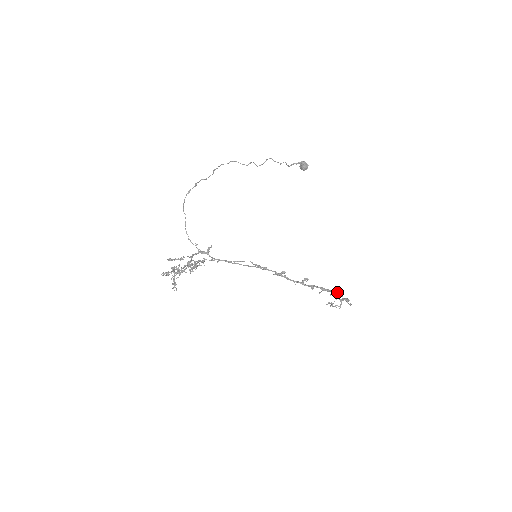
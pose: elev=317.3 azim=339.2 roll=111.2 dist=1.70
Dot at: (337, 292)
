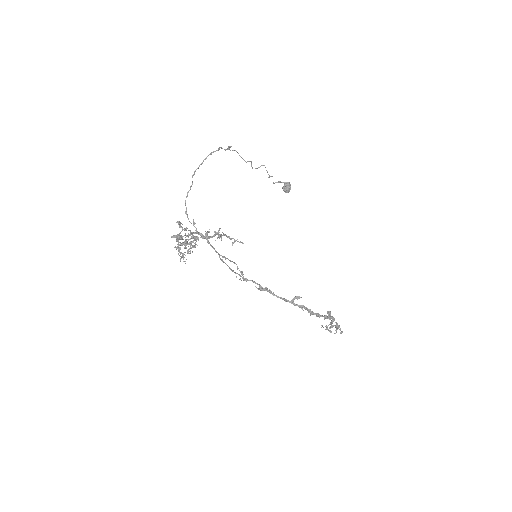
Dot at: occluded
